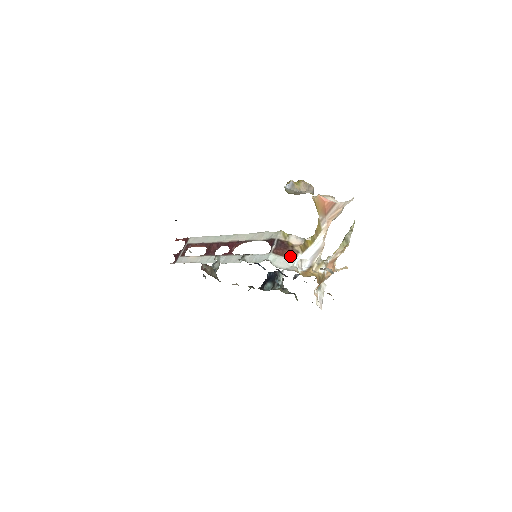
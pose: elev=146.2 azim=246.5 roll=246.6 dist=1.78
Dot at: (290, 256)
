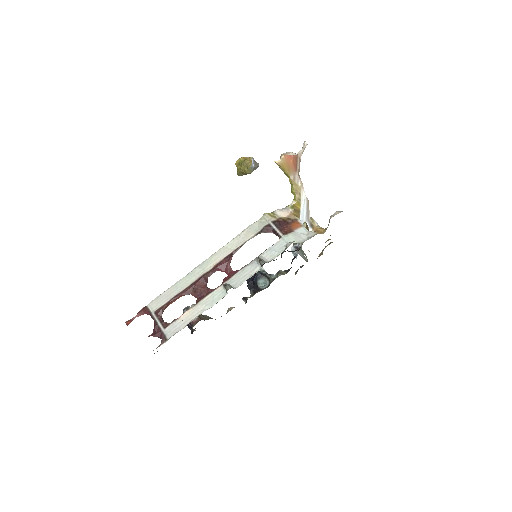
Dot at: (297, 227)
